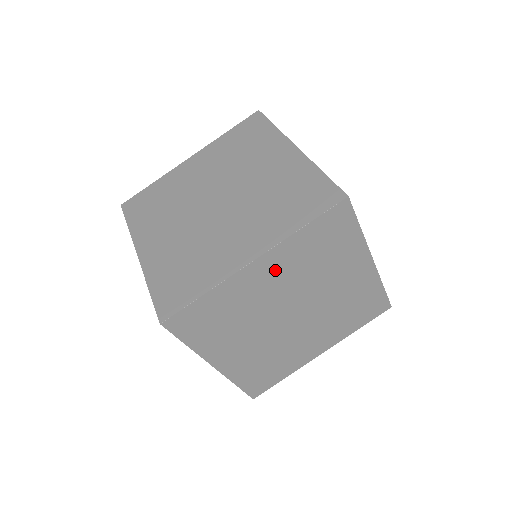
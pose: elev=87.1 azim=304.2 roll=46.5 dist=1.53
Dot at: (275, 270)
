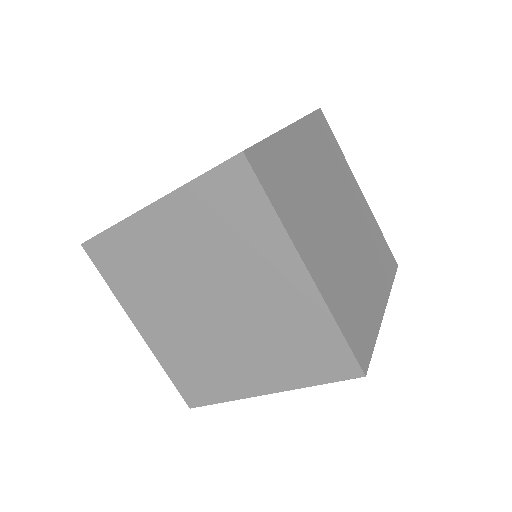
Dot at: occluded
